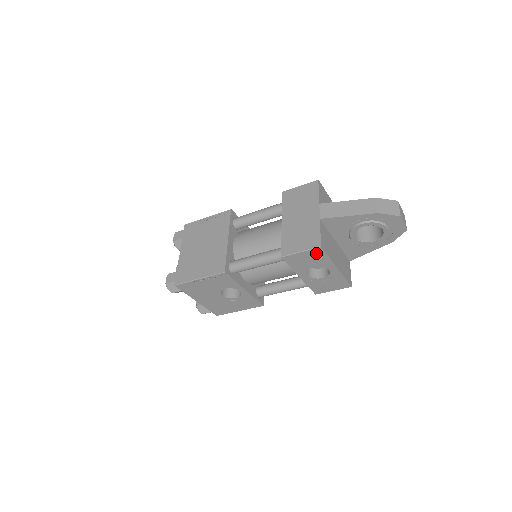
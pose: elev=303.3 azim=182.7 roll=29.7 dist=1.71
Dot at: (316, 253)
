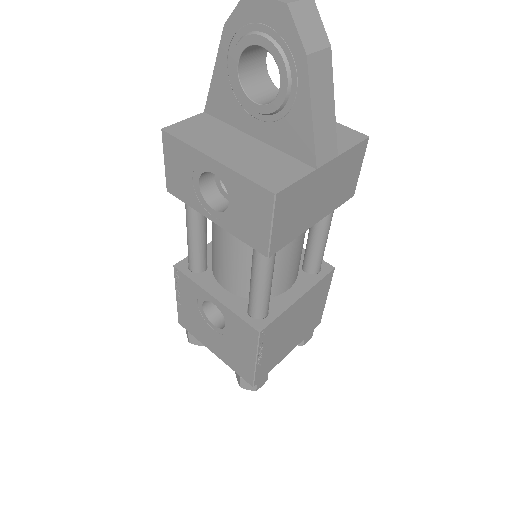
Dot at: (172, 148)
